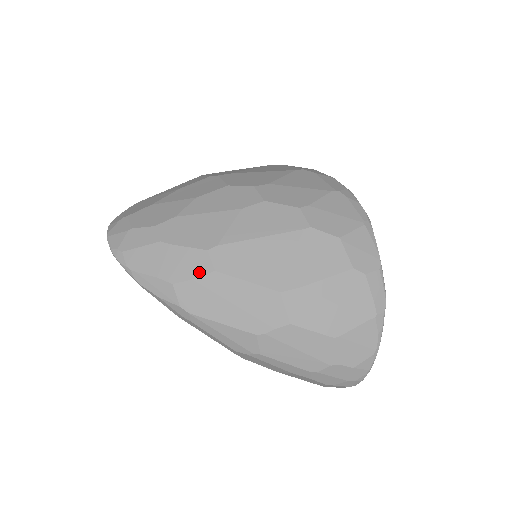
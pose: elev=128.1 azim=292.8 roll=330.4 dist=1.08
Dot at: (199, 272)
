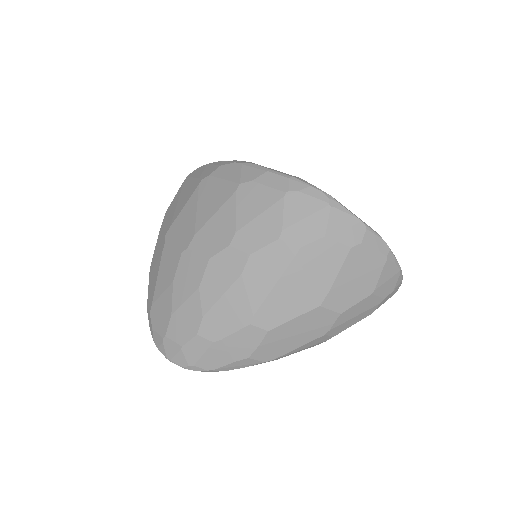
Dot at: (258, 340)
